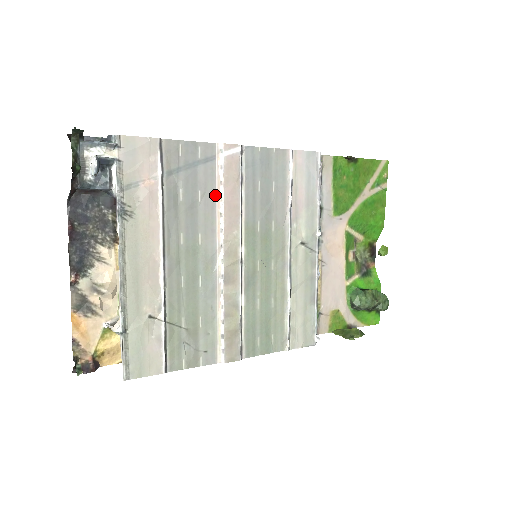
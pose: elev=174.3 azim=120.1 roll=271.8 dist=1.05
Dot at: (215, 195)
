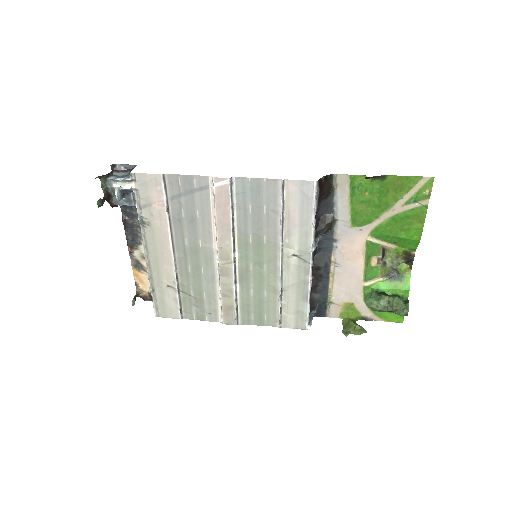
Dot at: (210, 214)
